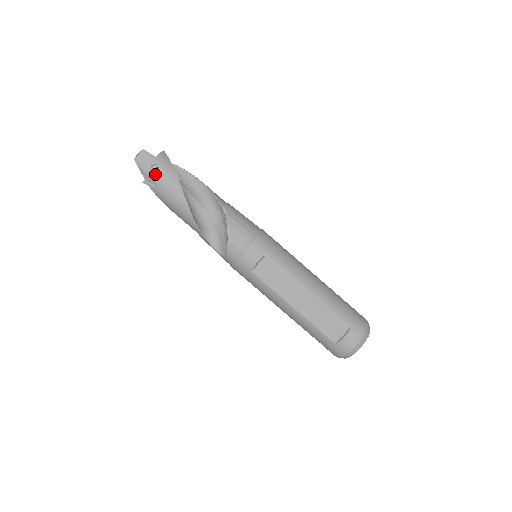
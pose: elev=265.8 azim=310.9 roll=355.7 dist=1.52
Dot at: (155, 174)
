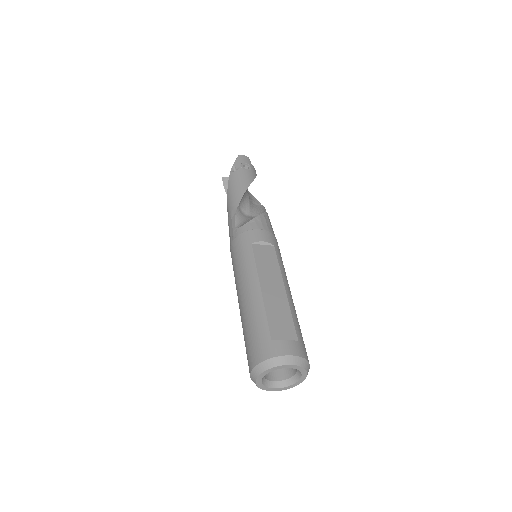
Dot at: occluded
